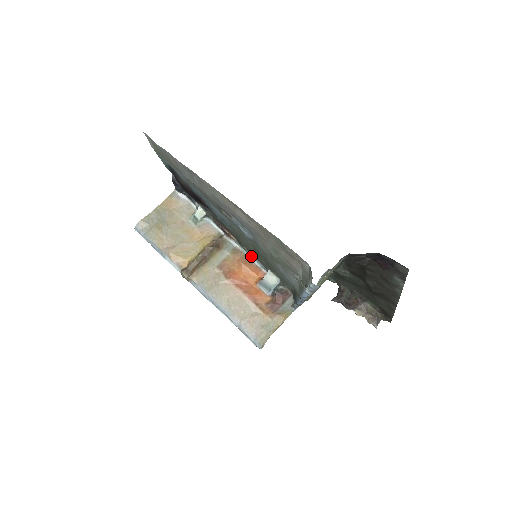
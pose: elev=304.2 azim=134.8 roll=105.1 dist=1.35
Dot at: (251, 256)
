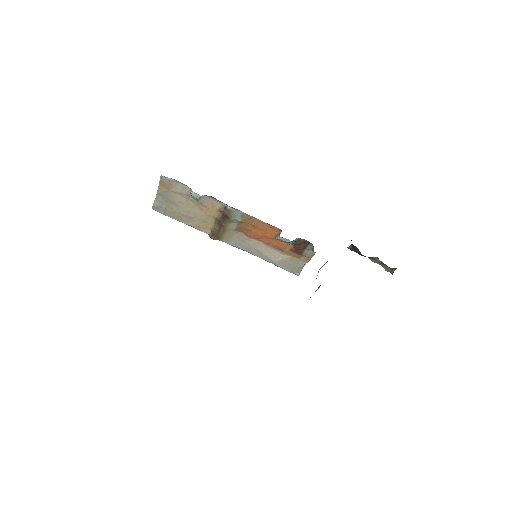
Dot at: (260, 220)
